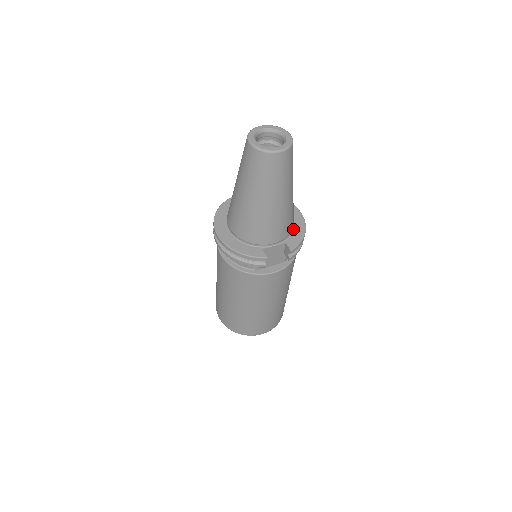
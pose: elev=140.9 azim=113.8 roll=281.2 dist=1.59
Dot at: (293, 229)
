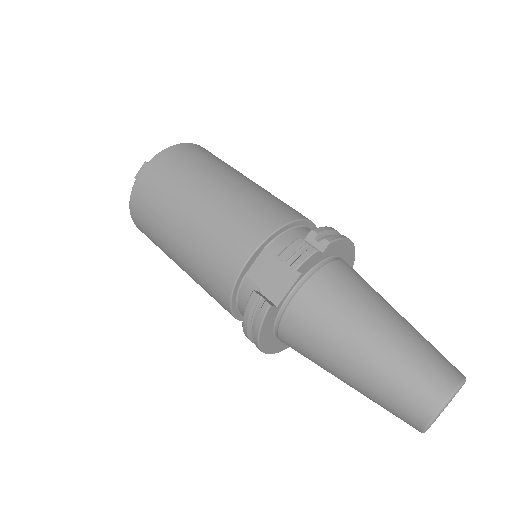
Dot at: occluded
